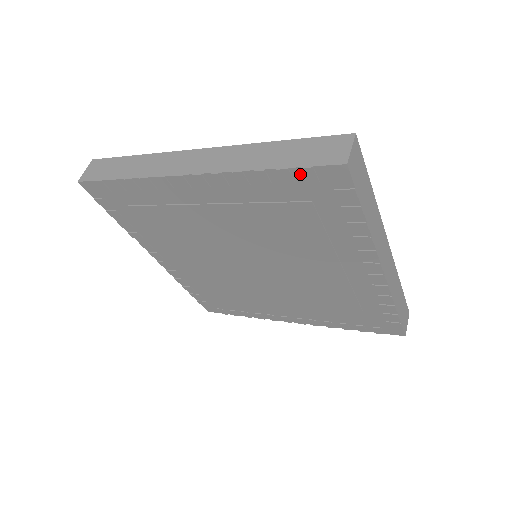
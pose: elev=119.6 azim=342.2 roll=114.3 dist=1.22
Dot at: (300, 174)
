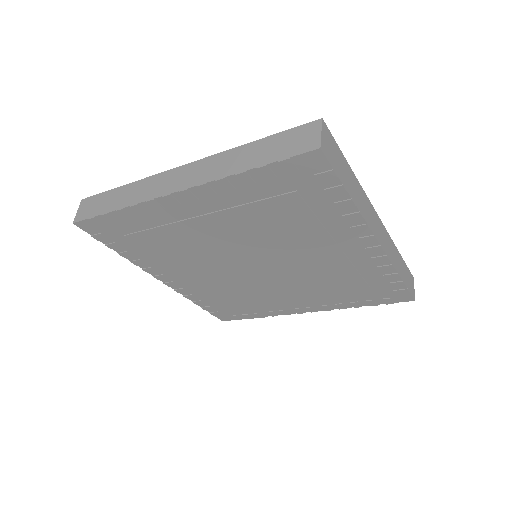
Dot at: (279, 168)
